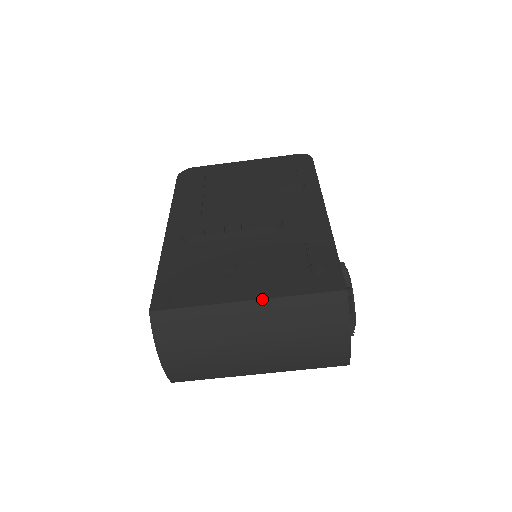
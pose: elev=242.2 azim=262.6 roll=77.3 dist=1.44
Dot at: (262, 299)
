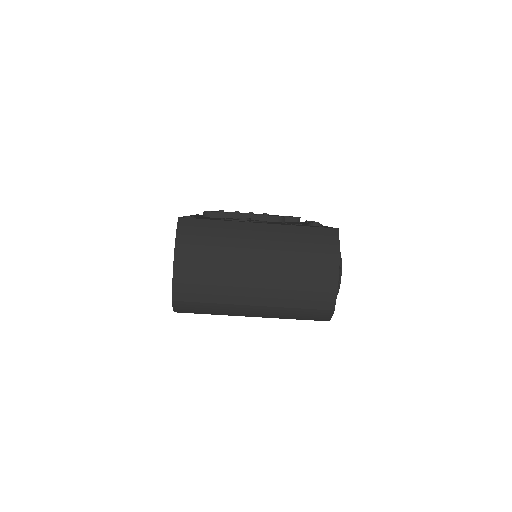
Dot at: (272, 224)
